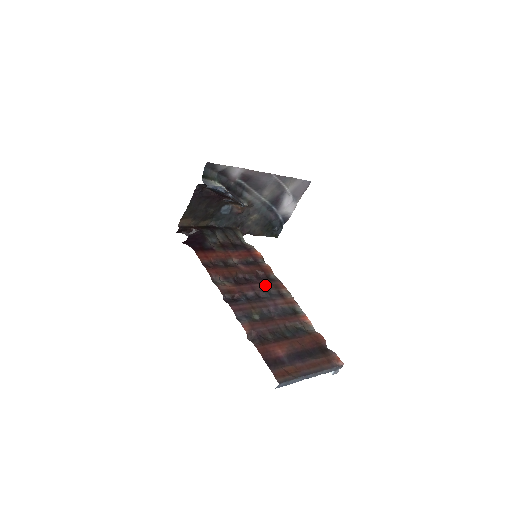
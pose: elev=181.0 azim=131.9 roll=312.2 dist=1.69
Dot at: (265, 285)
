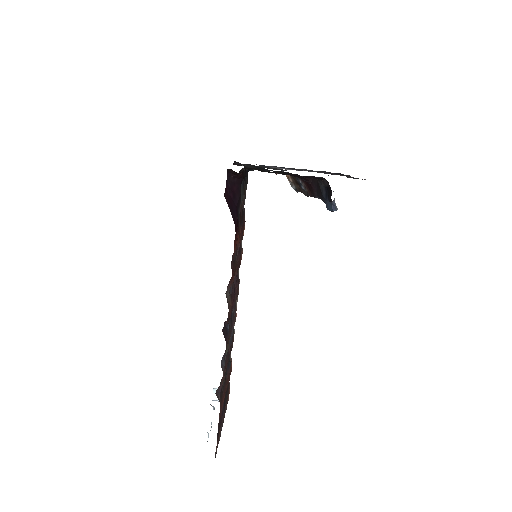
Dot at: occluded
